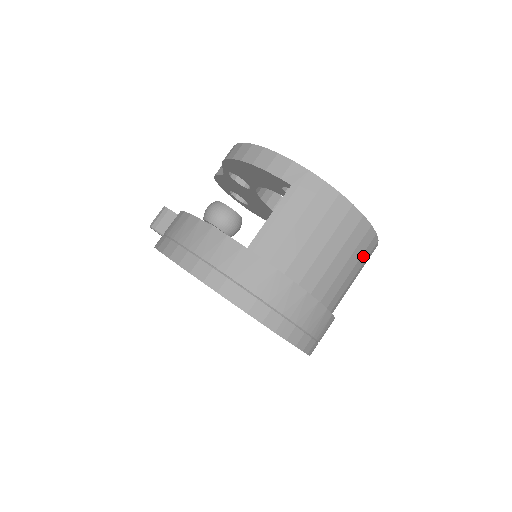
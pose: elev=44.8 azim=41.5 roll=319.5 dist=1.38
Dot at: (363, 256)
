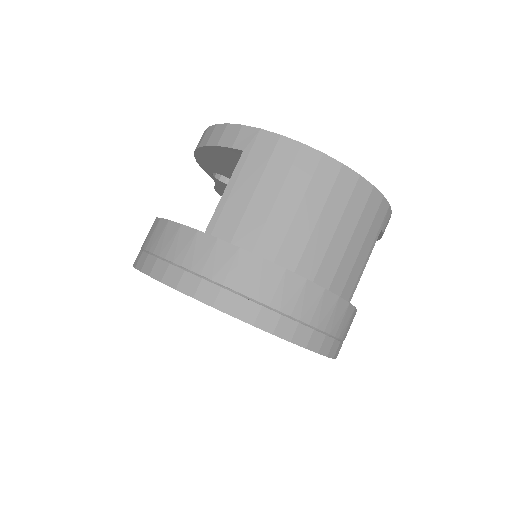
Dot at: (364, 217)
